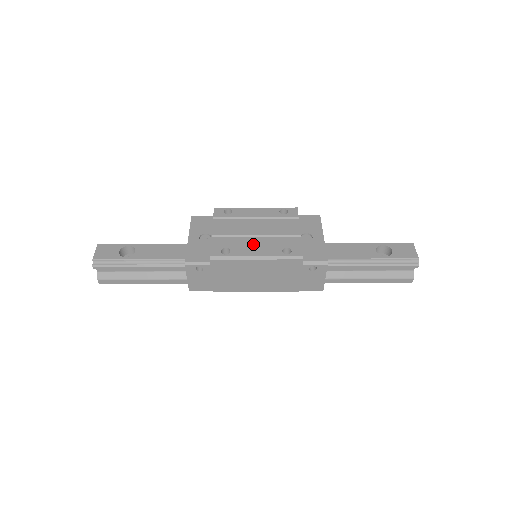
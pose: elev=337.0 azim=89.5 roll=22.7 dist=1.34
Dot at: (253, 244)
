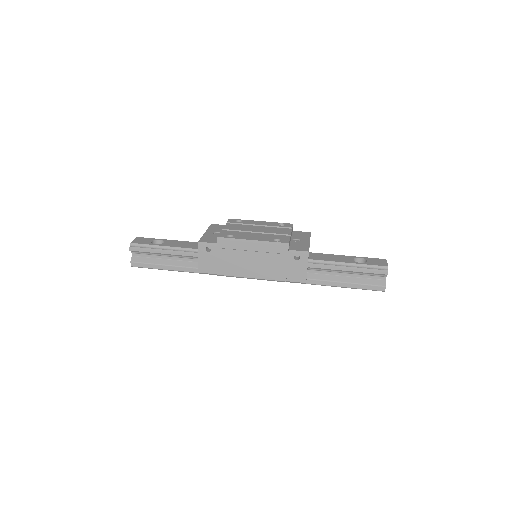
Dot at: (252, 235)
